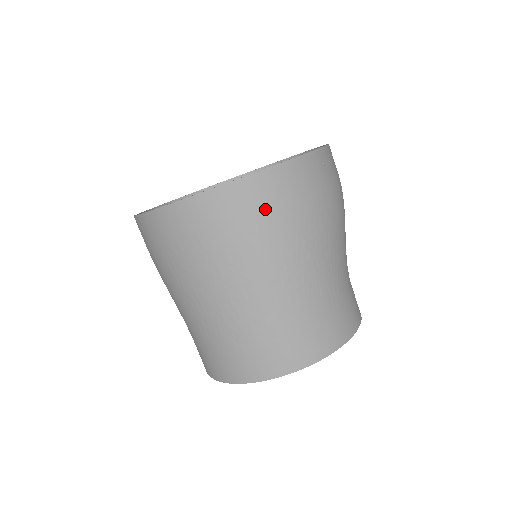
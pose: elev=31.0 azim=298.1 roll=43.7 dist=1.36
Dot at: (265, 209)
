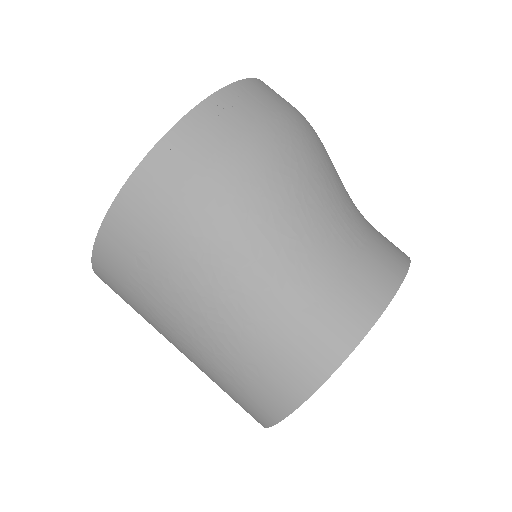
Dot at: (136, 253)
